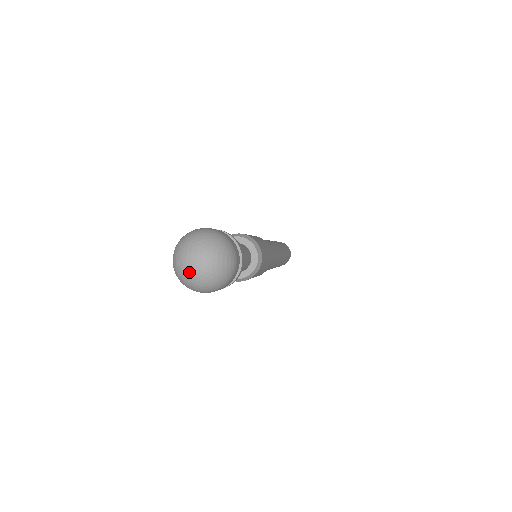
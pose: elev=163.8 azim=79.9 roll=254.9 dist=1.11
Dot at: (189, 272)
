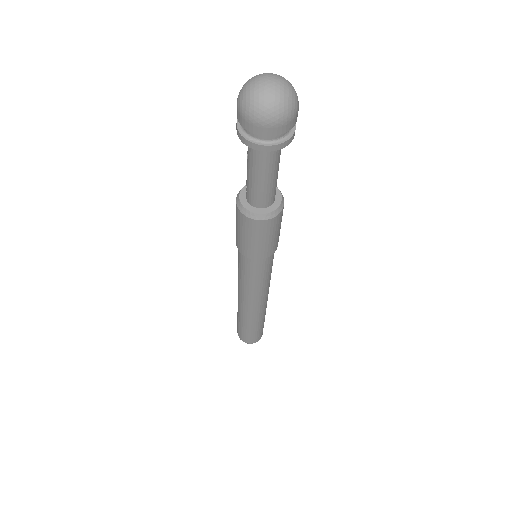
Dot at: (262, 89)
